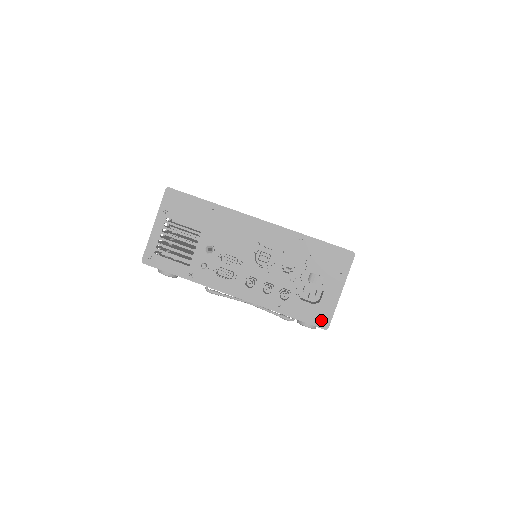
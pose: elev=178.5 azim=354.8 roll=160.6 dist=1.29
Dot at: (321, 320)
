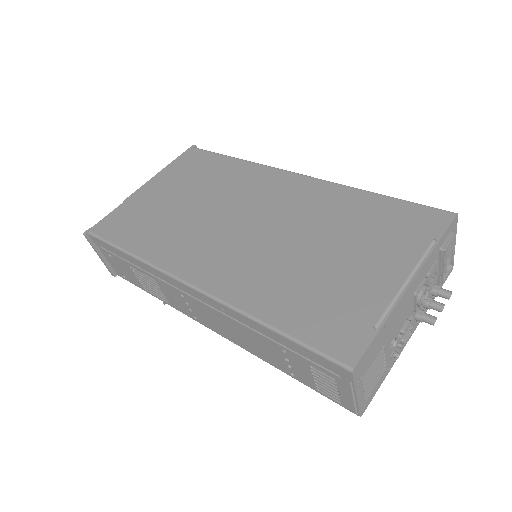
Dot at: occluded
